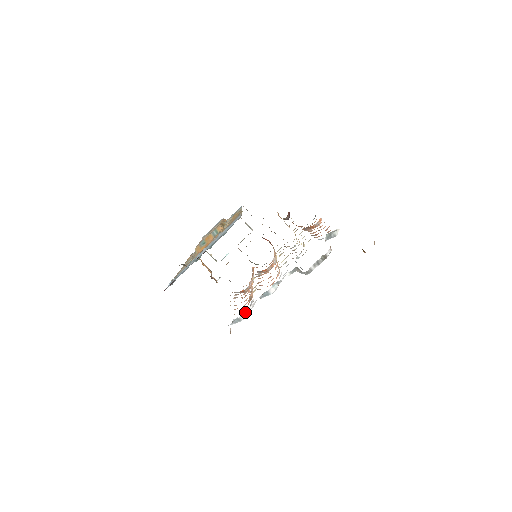
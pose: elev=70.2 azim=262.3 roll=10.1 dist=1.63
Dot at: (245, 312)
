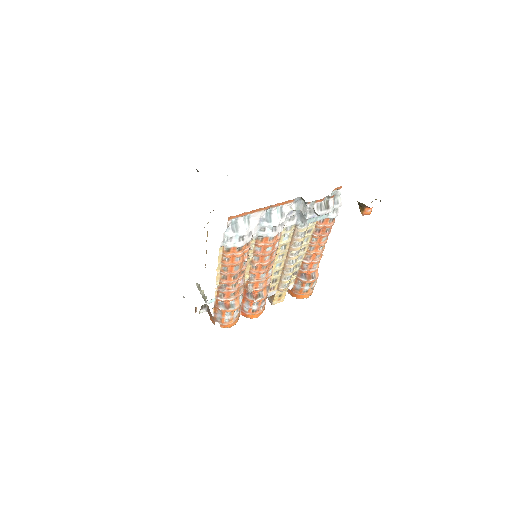
Dot at: (245, 222)
